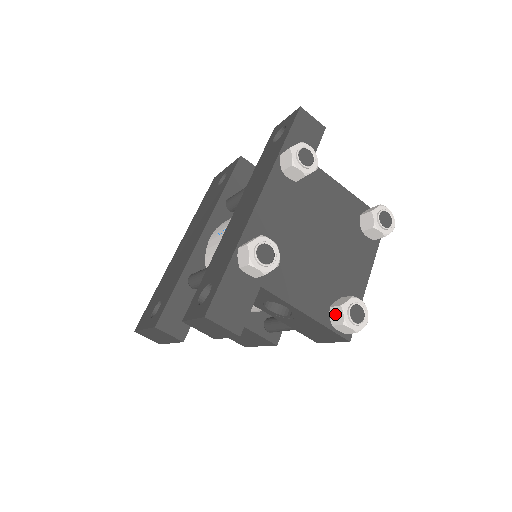
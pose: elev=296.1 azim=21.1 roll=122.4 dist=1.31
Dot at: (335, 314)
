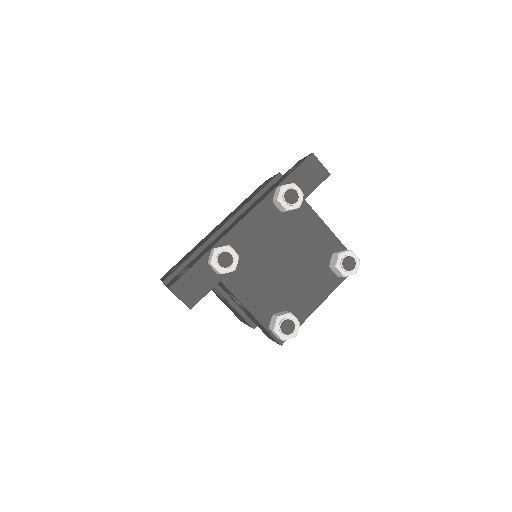
Dot at: (273, 321)
